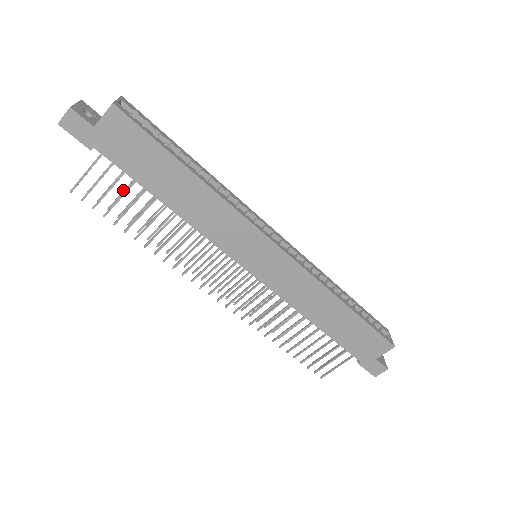
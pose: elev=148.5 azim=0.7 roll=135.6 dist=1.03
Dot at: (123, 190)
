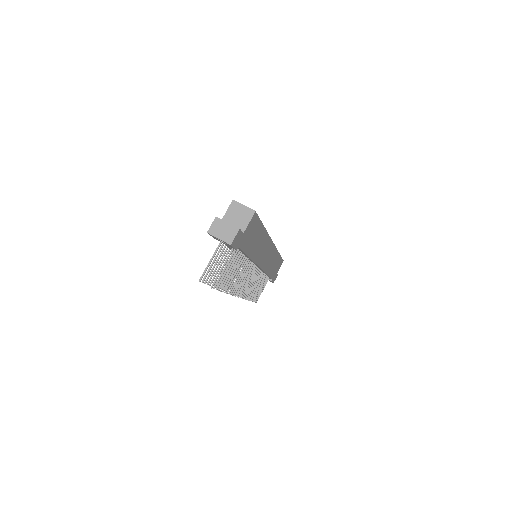
Dot at: (218, 264)
